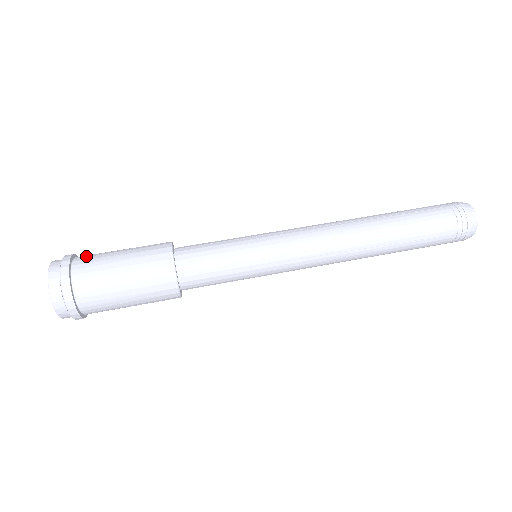
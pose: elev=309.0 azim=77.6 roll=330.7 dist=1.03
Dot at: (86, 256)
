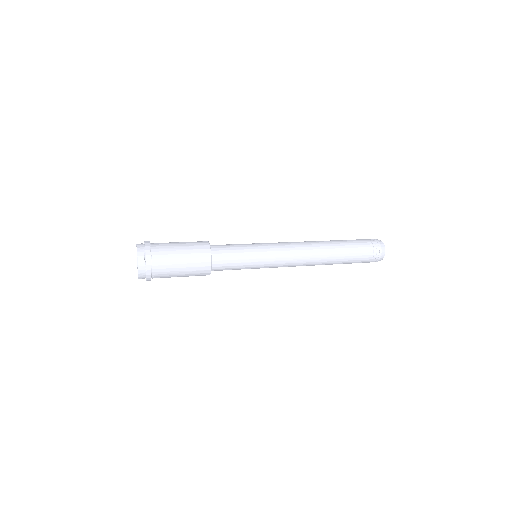
Dot at: occluded
